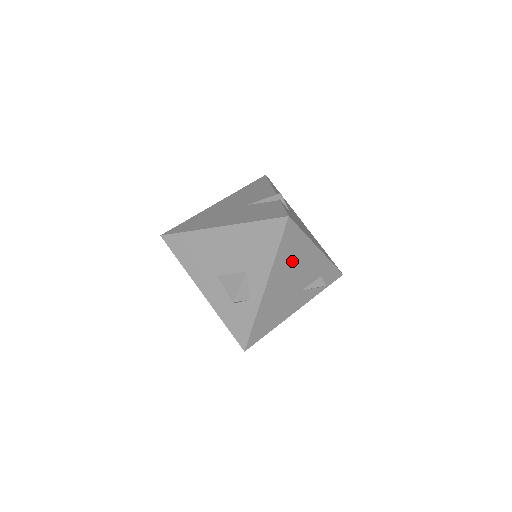
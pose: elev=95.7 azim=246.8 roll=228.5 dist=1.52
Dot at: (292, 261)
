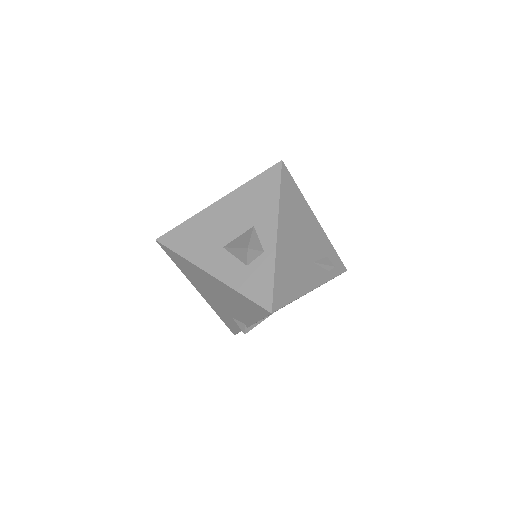
Dot at: (295, 216)
